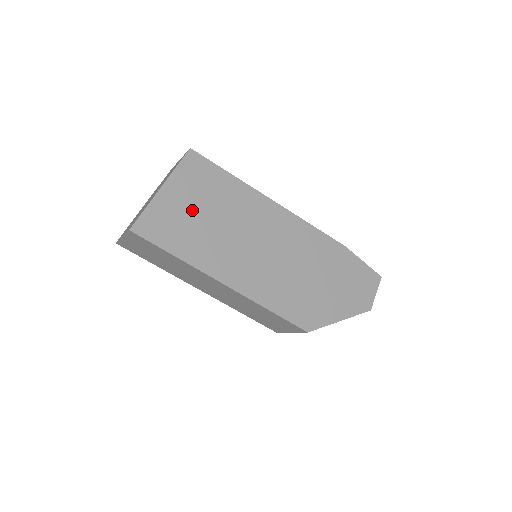
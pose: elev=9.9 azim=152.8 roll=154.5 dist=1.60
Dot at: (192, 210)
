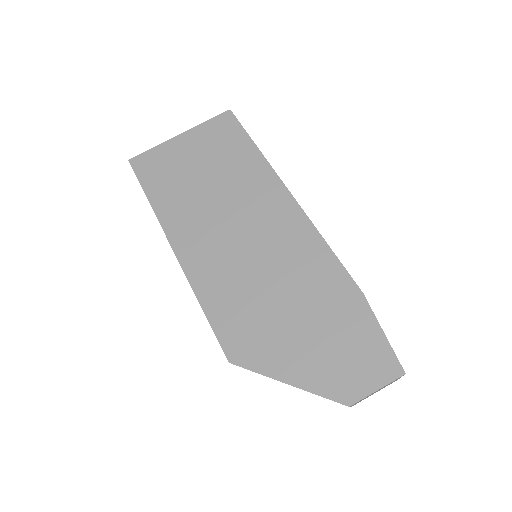
Dot at: (192, 165)
